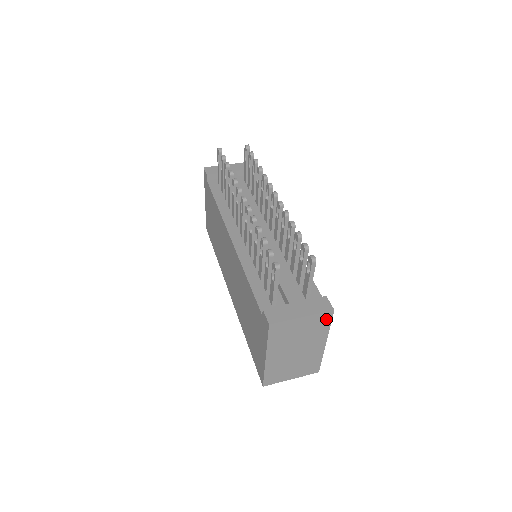
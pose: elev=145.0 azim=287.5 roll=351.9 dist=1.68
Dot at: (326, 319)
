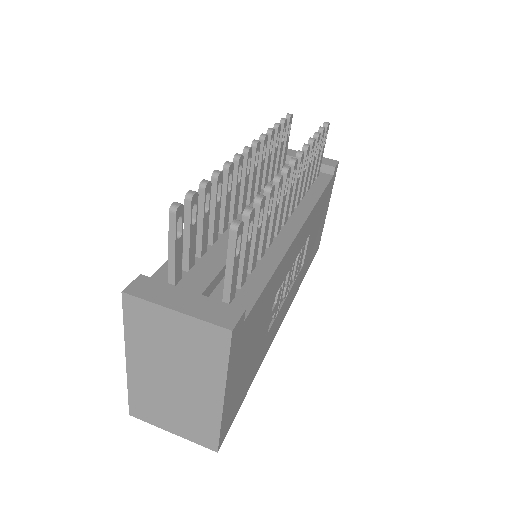
Dot at: (219, 343)
